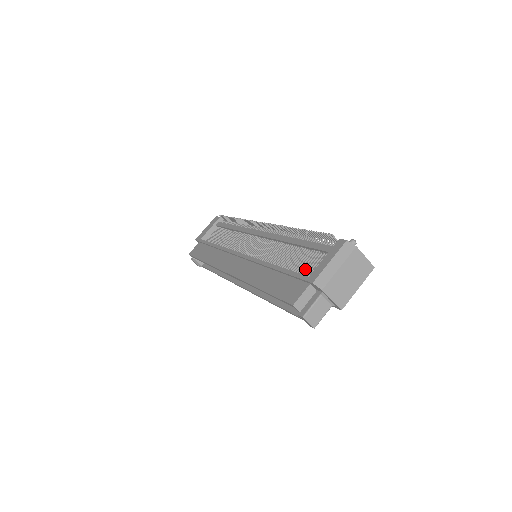
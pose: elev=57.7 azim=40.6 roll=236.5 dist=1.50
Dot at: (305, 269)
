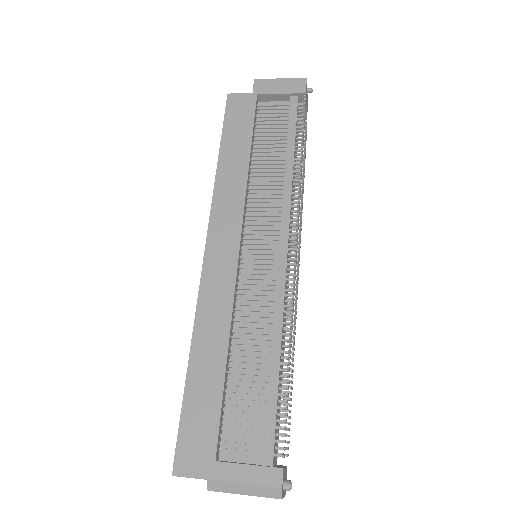
Dot at: (234, 424)
